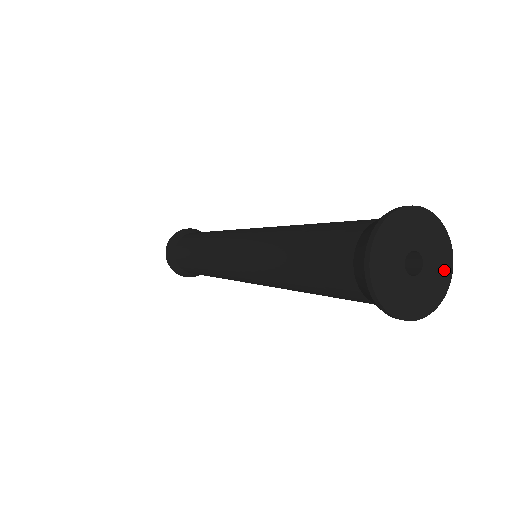
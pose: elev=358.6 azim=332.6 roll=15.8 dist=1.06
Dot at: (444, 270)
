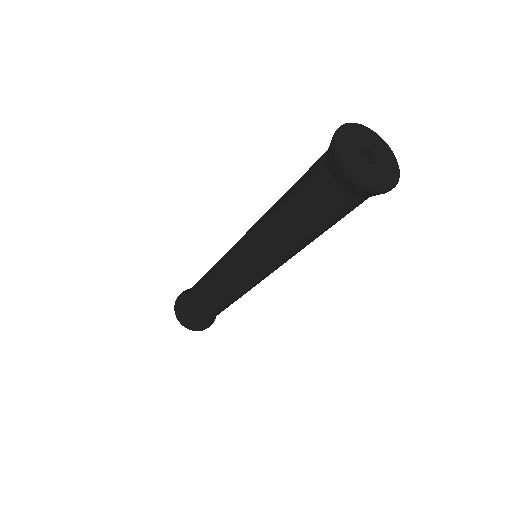
Dot at: (392, 166)
